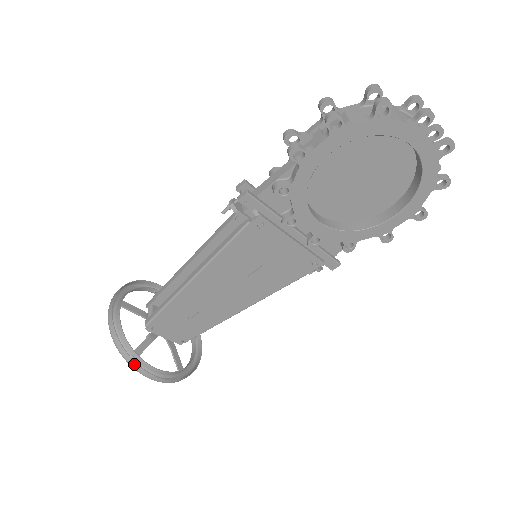
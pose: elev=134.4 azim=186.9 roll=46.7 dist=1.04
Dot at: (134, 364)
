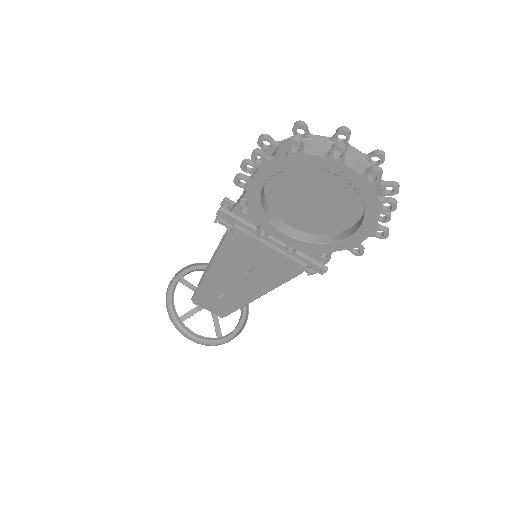
Dot at: (177, 327)
